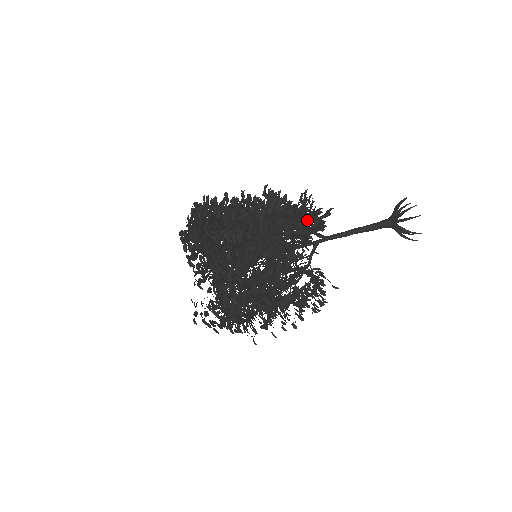
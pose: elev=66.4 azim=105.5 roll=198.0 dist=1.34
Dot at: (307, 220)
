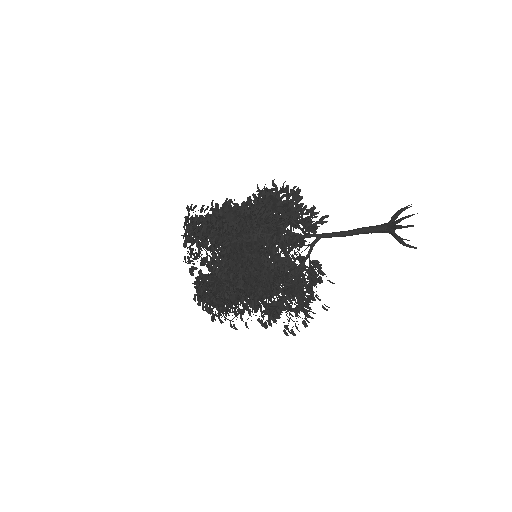
Dot at: occluded
